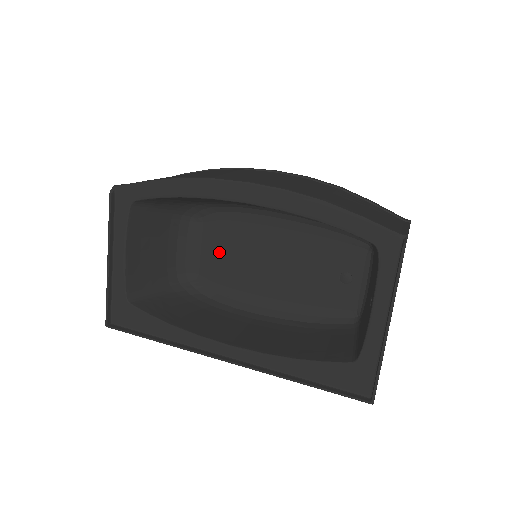
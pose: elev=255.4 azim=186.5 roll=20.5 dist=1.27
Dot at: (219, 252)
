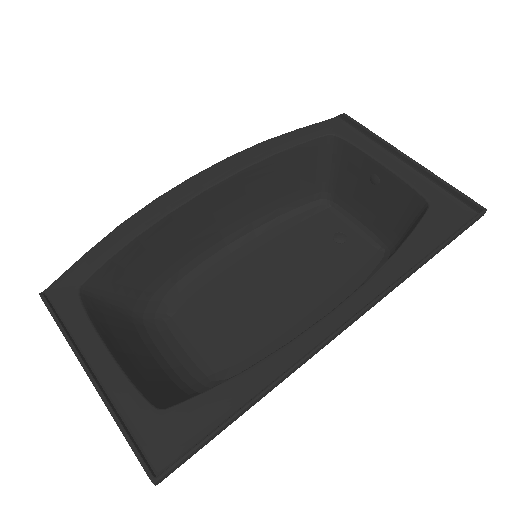
Dot at: (214, 328)
